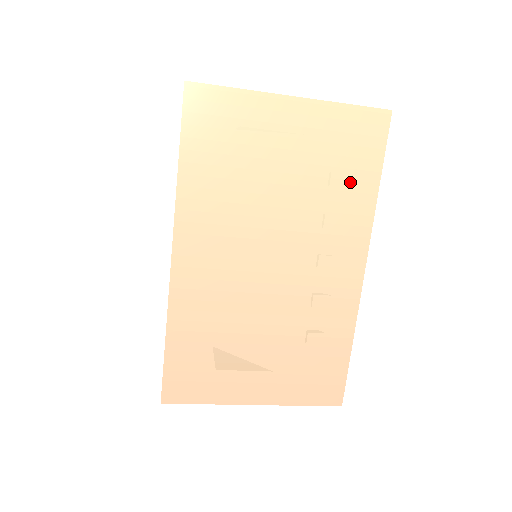
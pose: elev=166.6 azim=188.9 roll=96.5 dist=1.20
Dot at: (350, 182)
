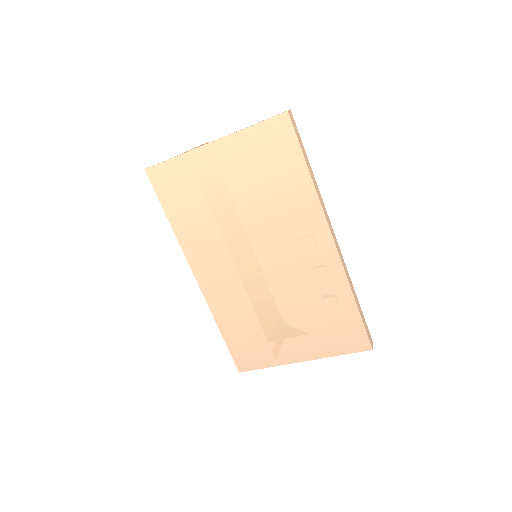
Dot at: (285, 181)
